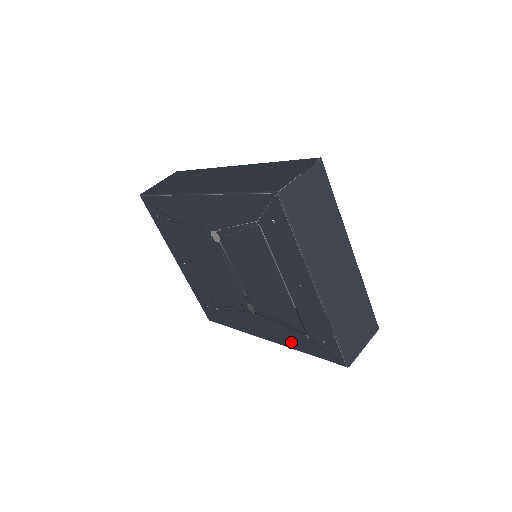
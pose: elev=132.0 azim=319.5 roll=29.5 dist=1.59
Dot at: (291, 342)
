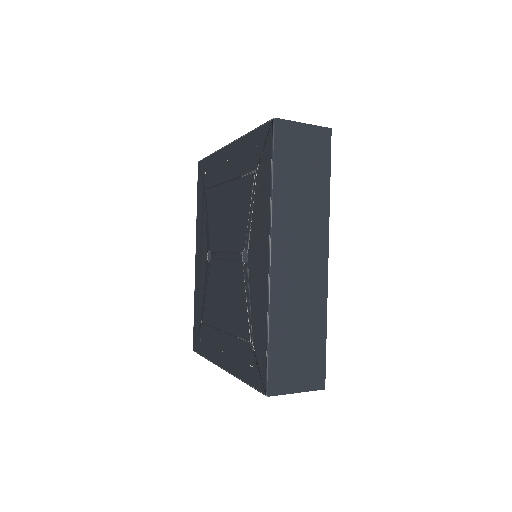
Dot at: (264, 204)
